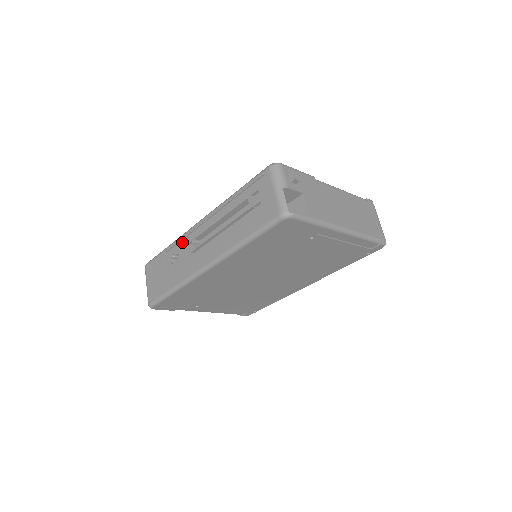
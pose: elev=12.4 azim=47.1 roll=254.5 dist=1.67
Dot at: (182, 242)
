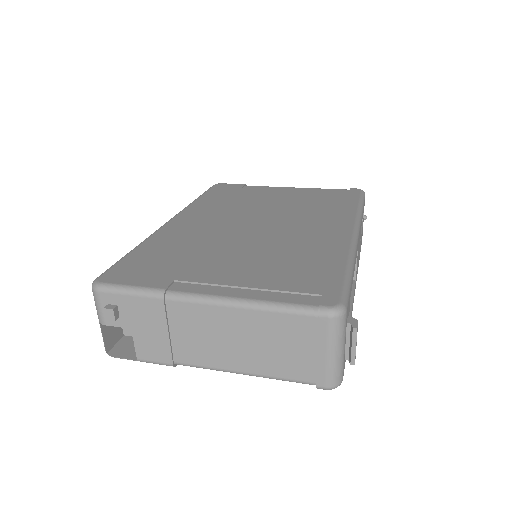
Dot at: occluded
